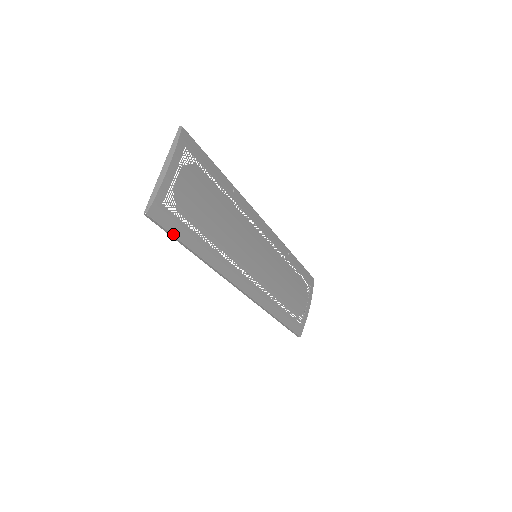
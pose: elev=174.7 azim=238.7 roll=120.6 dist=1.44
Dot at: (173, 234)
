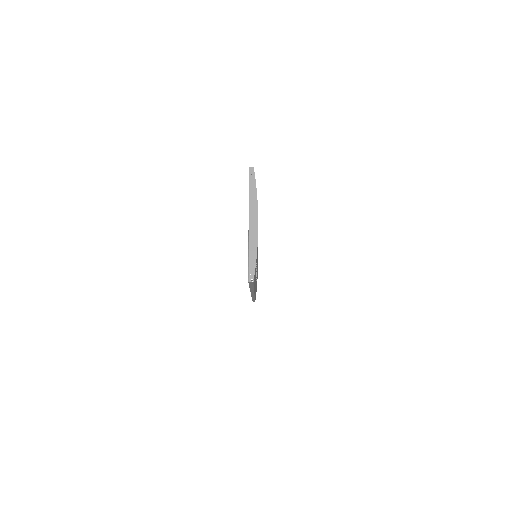
Dot at: (253, 285)
